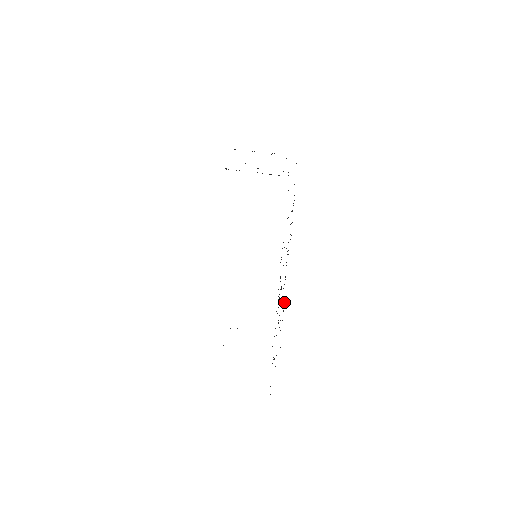
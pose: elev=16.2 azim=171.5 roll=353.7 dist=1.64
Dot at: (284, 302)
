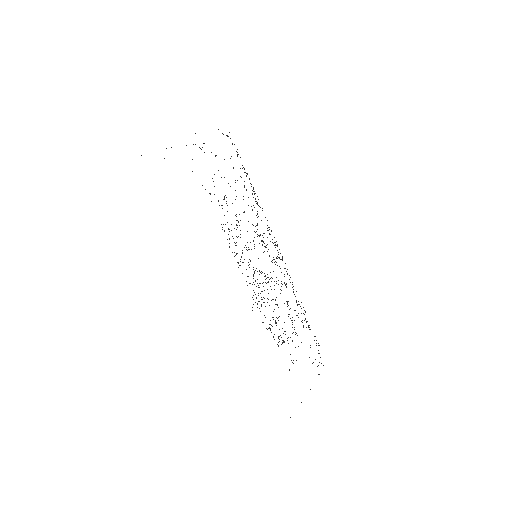
Dot at: occluded
